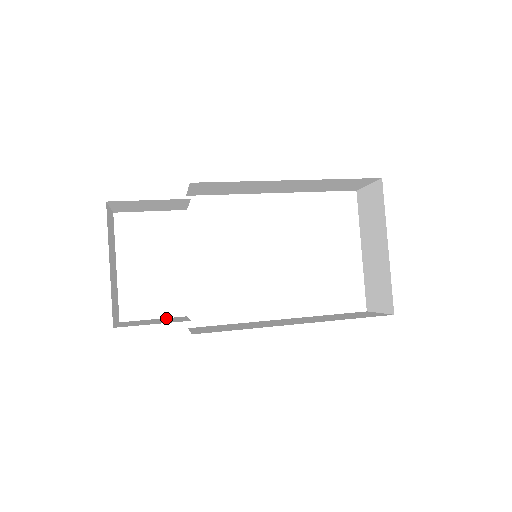
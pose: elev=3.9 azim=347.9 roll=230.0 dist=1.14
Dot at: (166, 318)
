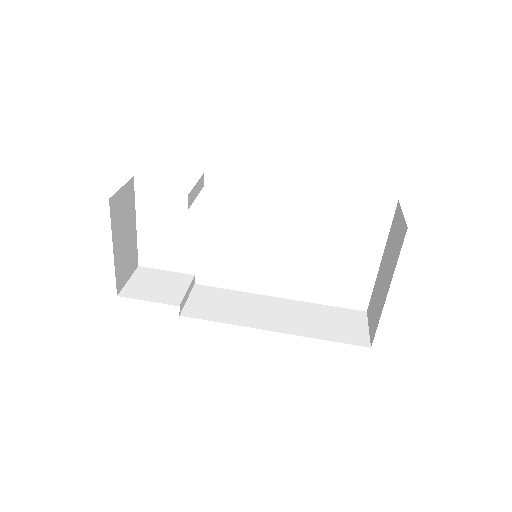
Dot at: (175, 274)
